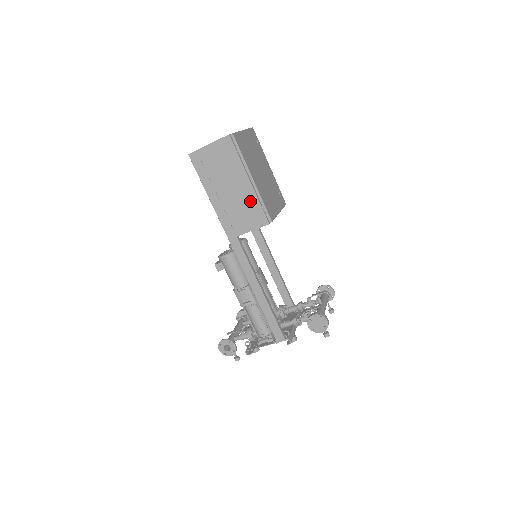
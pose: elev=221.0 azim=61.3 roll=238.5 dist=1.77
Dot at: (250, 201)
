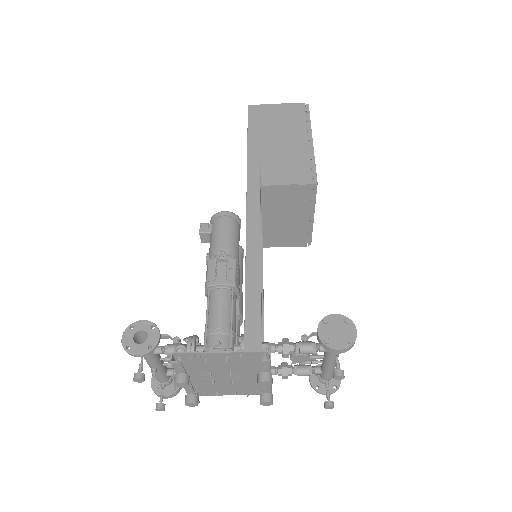
Dot at: (299, 157)
